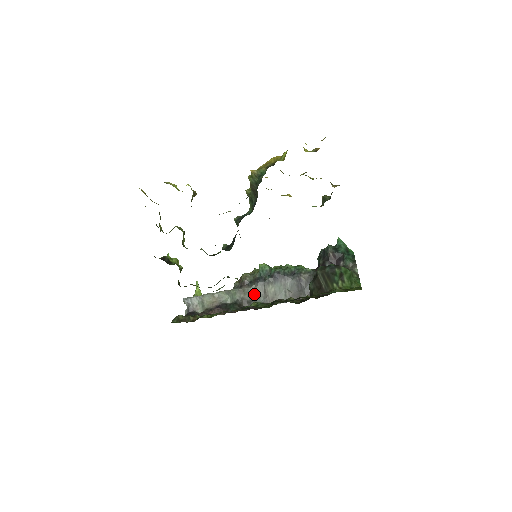
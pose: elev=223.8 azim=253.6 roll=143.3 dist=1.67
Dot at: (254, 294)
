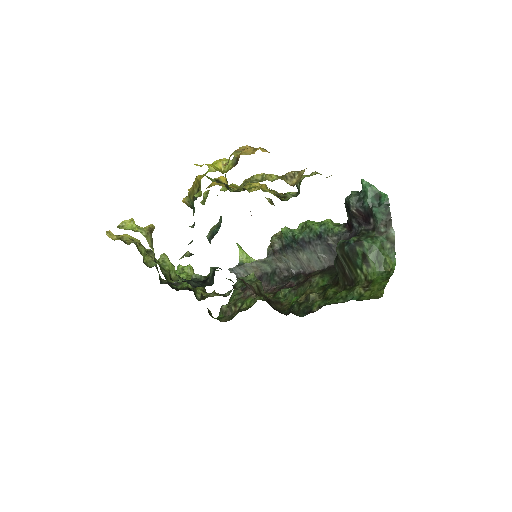
Dot at: (289, 262)
